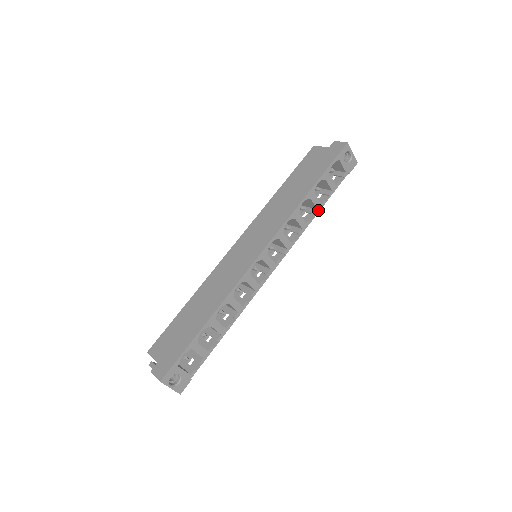
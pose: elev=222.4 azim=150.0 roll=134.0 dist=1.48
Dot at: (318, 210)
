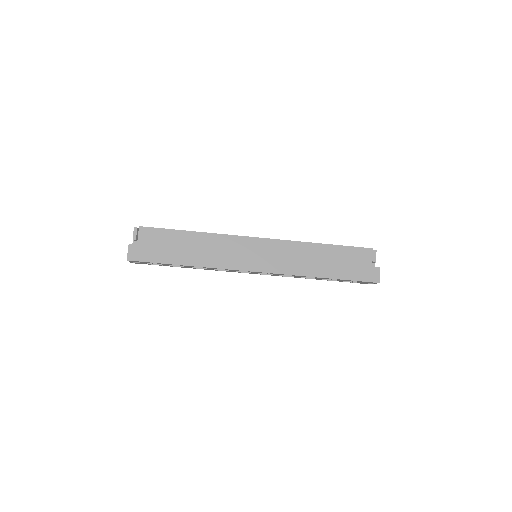
Dot at: (316, 279)
